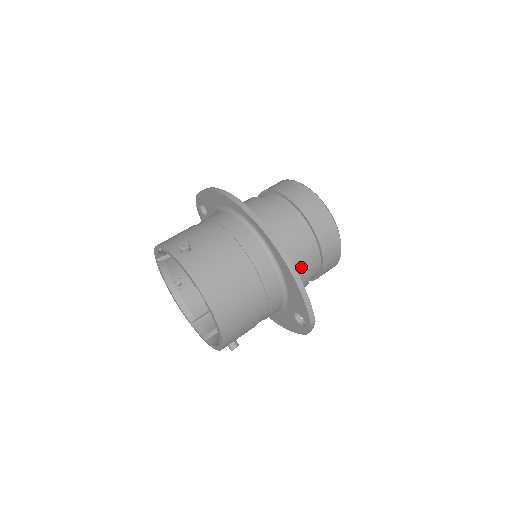
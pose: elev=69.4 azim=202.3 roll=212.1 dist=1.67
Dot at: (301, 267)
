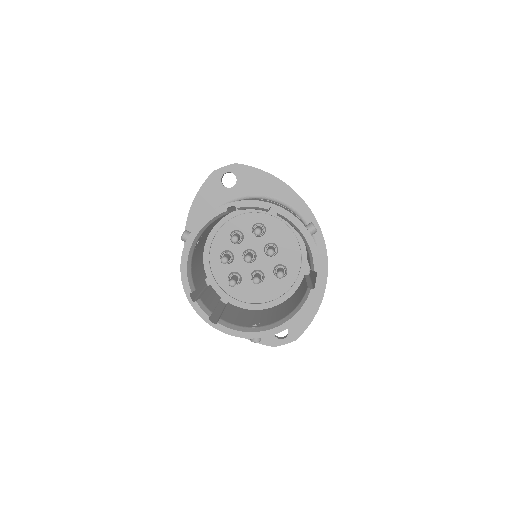
Dot at: occluded
